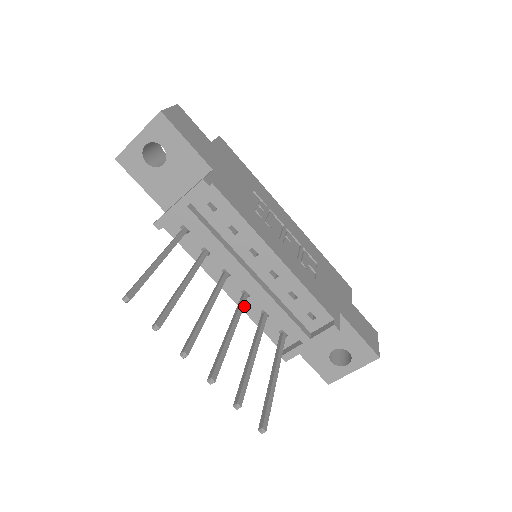
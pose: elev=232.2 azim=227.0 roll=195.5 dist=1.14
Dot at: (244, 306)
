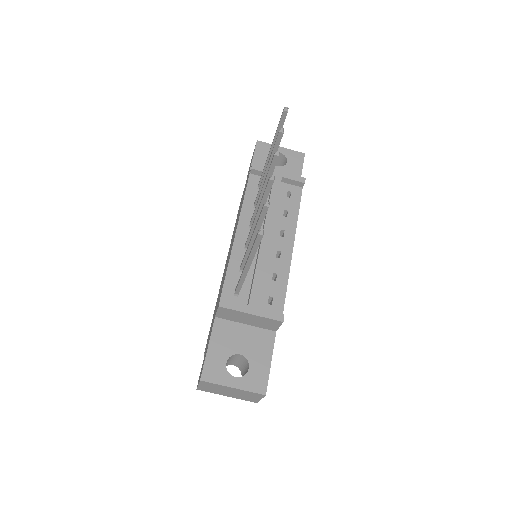
Dot at: (236, 251)
